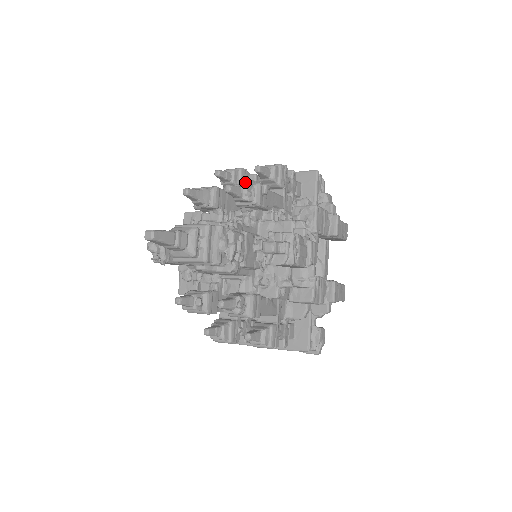
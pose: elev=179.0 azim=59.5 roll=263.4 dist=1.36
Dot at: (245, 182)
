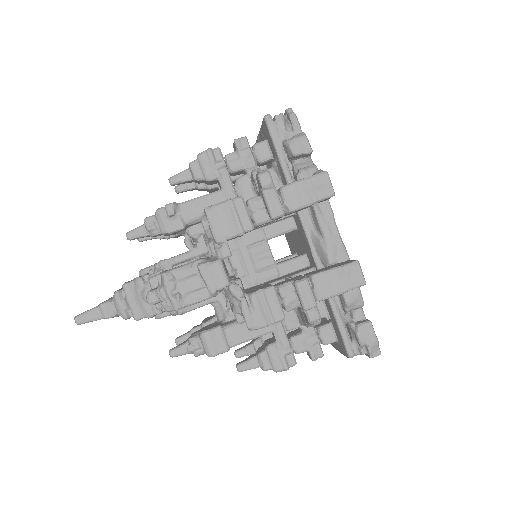
Dot at: occluded
